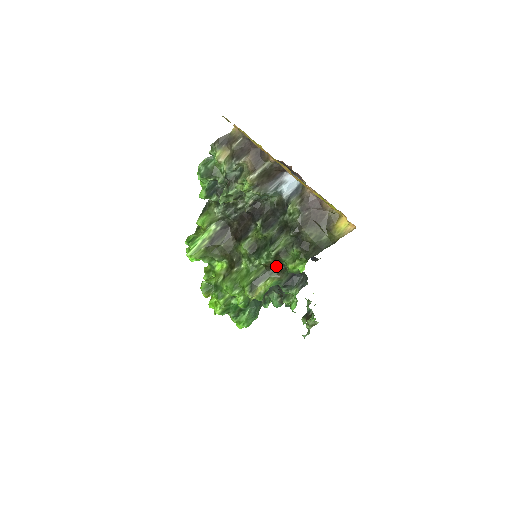
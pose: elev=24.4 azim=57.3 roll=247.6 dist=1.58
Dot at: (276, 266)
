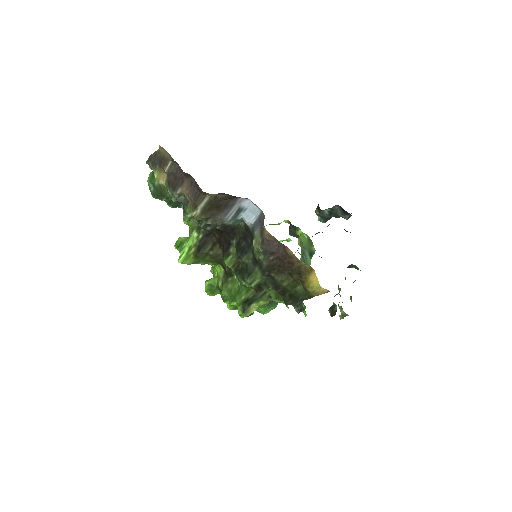
Dot at: occluded
